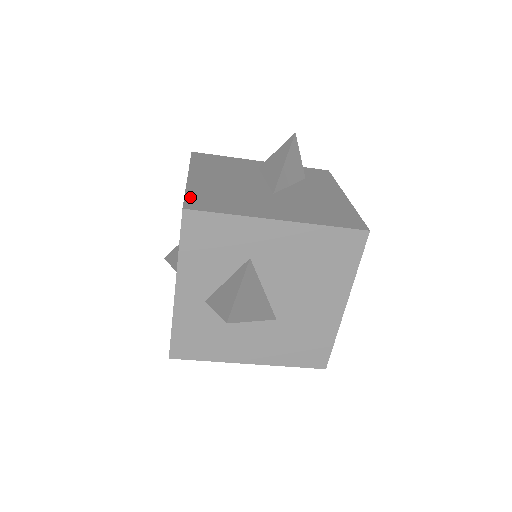
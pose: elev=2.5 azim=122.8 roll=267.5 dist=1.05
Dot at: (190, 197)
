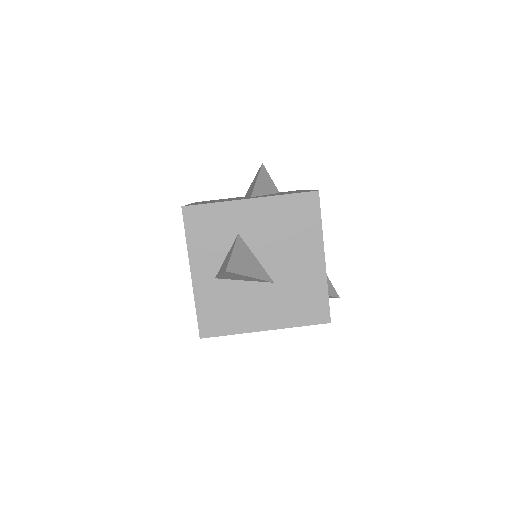
Dot at: occluded
